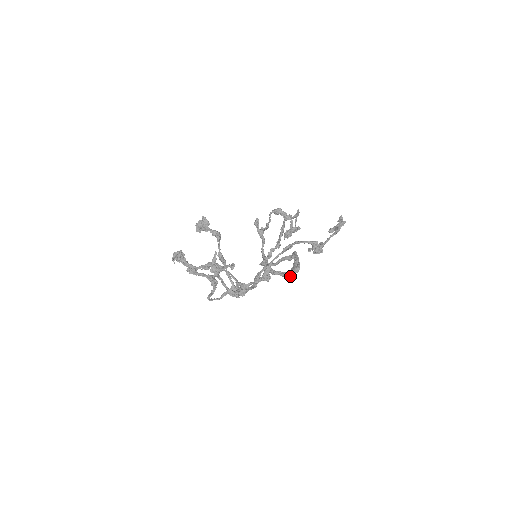
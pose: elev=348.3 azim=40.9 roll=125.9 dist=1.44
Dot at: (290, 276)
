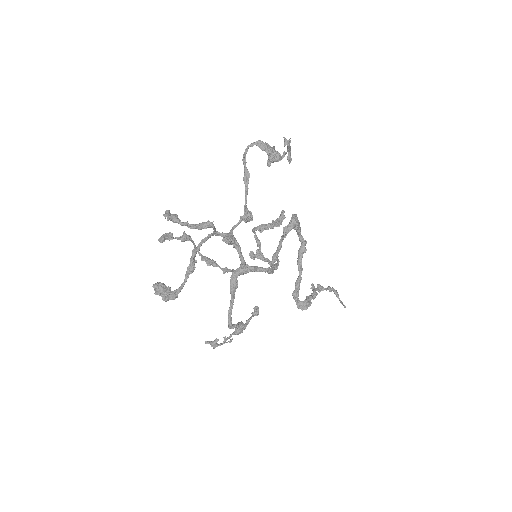
Dot at: (291, 225)
